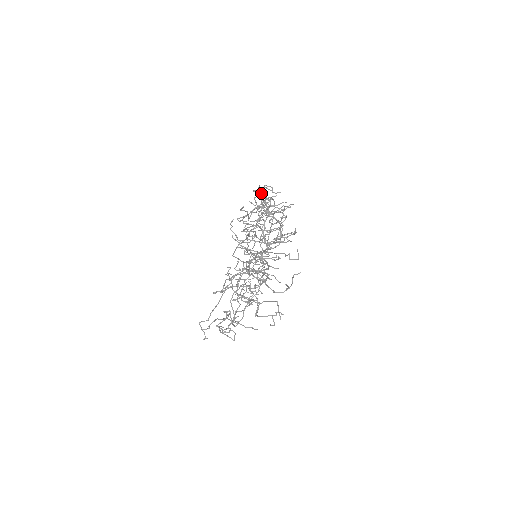
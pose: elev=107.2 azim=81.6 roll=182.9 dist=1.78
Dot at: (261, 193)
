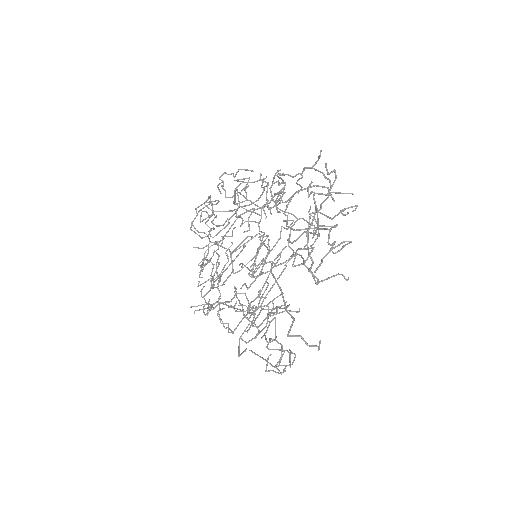
Dot at: (199, 232)
